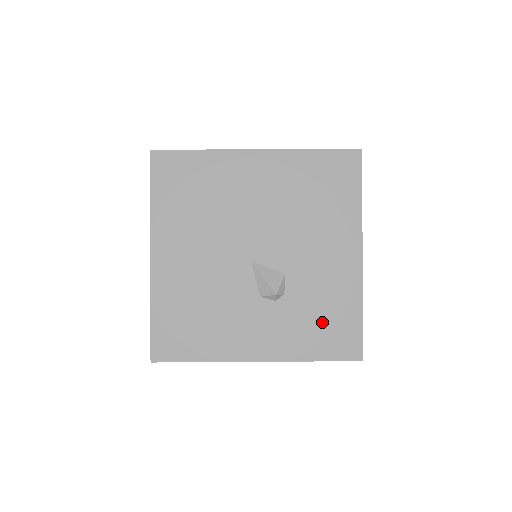
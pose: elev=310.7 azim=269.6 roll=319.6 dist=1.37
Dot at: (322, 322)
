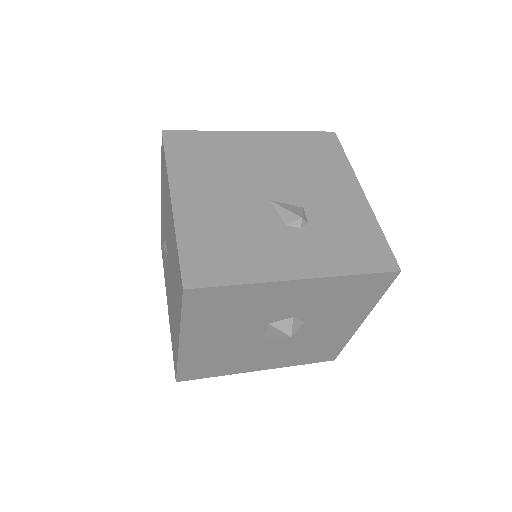
Dot at: (350, 242)
